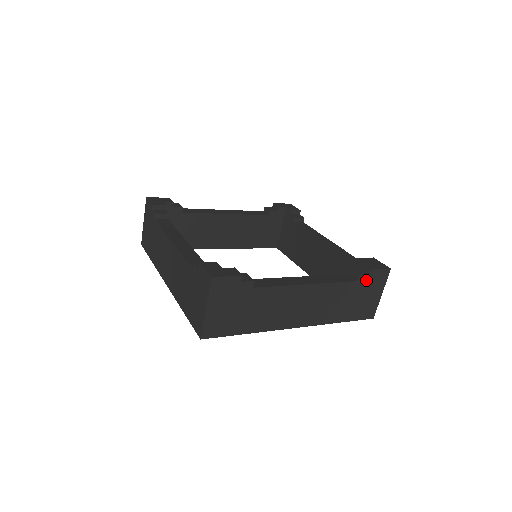
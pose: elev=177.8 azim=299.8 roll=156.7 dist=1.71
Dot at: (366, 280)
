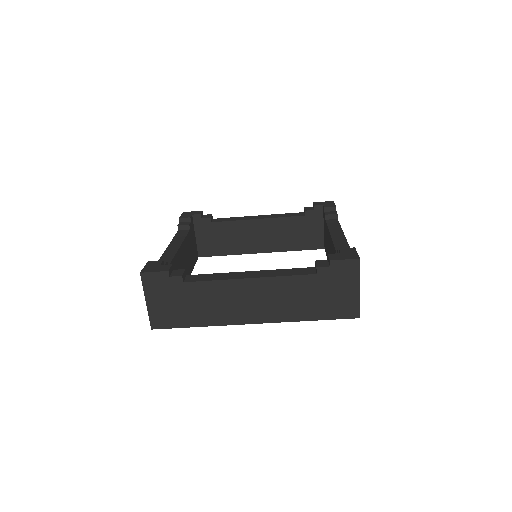
Dot at: occluded
